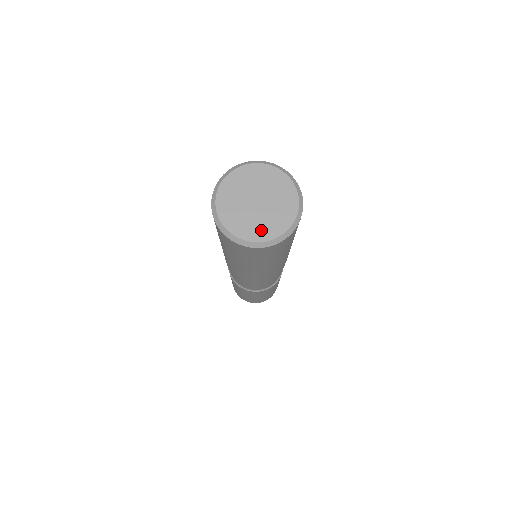
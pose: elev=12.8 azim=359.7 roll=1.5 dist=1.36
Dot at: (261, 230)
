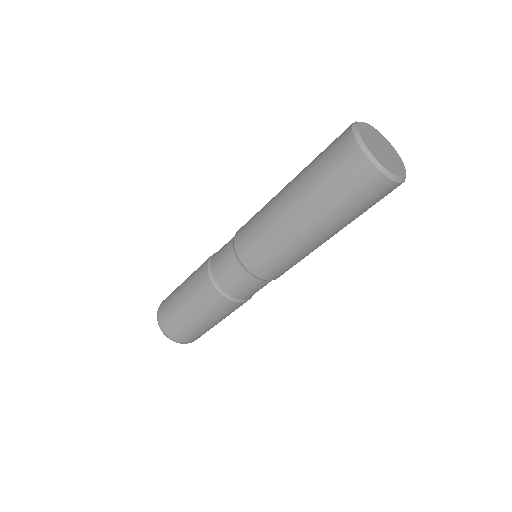
Dot at: (399, 168)
